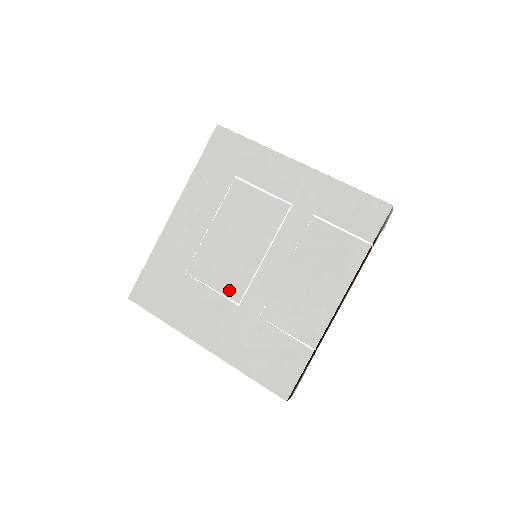
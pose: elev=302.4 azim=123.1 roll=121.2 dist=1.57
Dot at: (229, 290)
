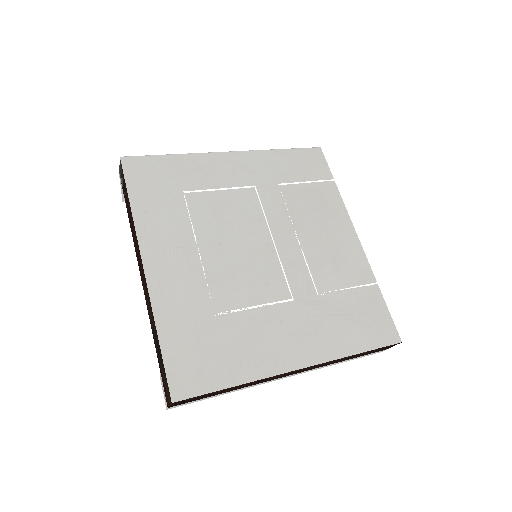
Dot at: (272, 294)
